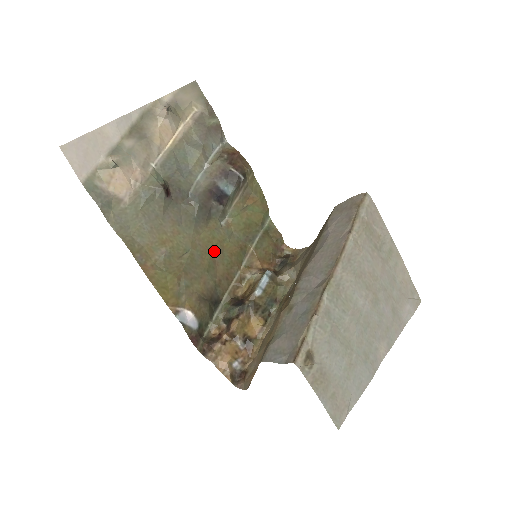
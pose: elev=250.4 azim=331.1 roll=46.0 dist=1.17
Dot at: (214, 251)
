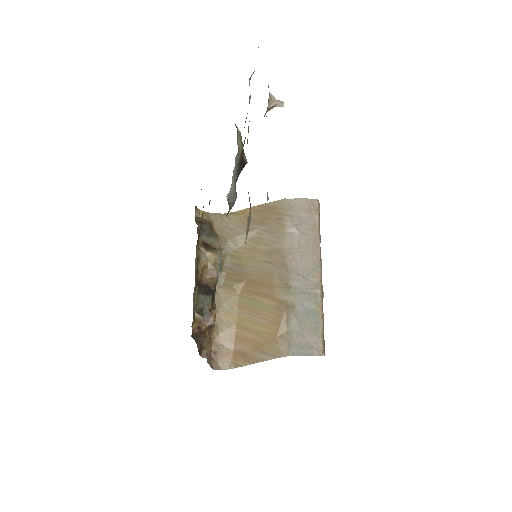
Dot at: occluded
